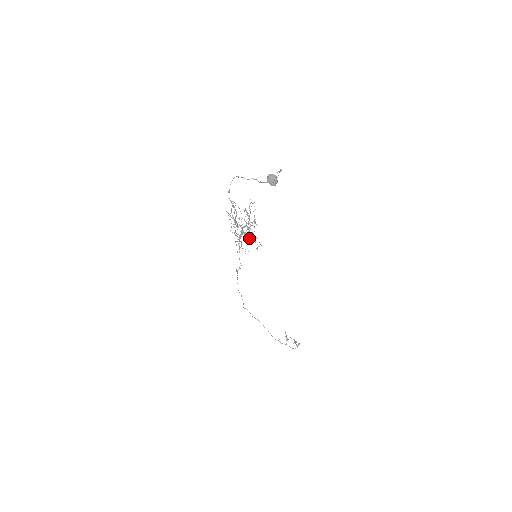
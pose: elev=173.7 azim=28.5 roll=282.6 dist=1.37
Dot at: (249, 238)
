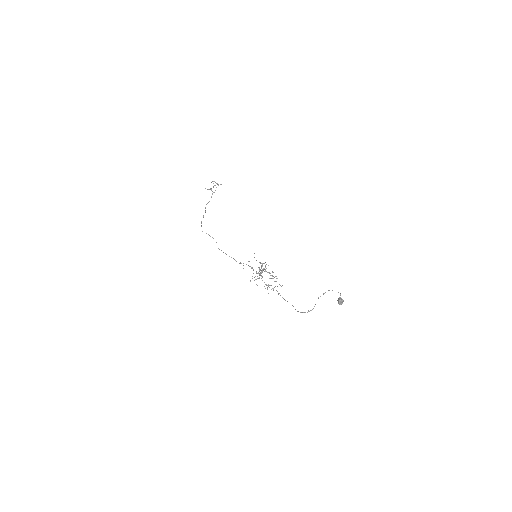
Dot at: occluded
